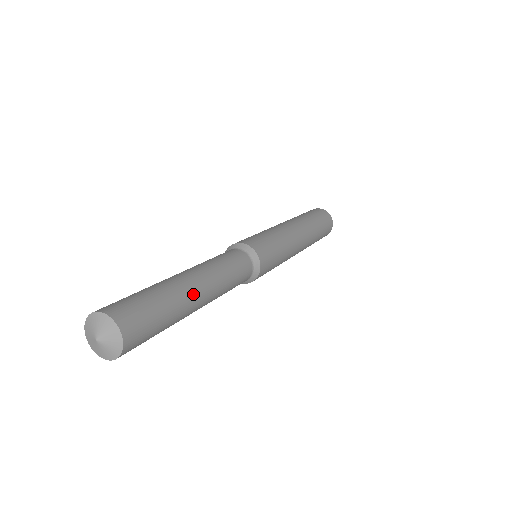
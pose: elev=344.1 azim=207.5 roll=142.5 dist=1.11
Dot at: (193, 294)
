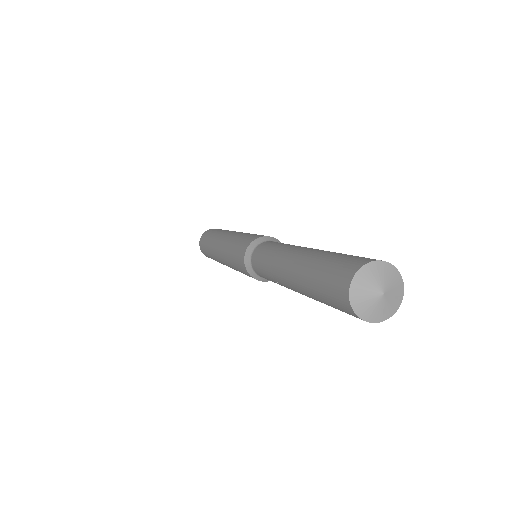
Dot at: occluded
